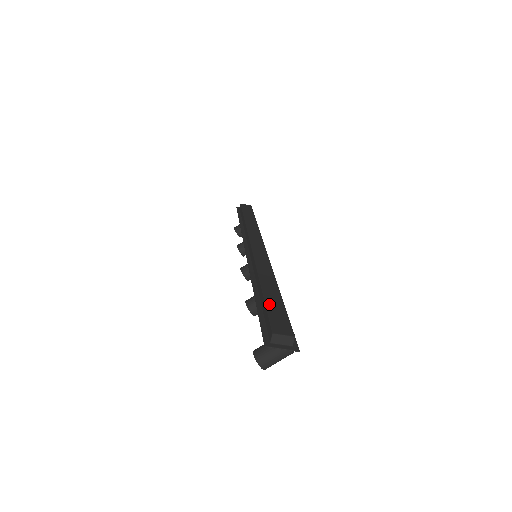
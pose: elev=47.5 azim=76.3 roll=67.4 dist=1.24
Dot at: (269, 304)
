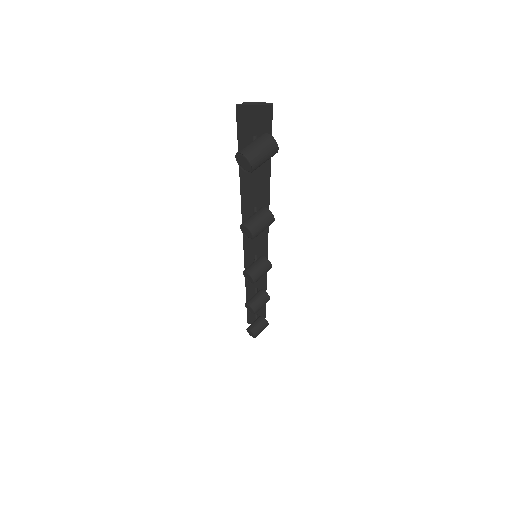
Dot at: occluded
